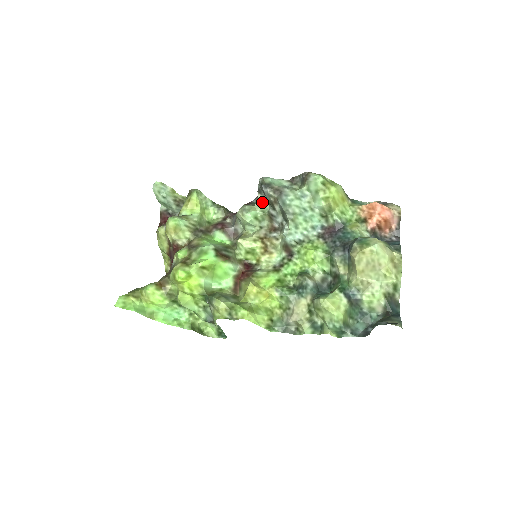
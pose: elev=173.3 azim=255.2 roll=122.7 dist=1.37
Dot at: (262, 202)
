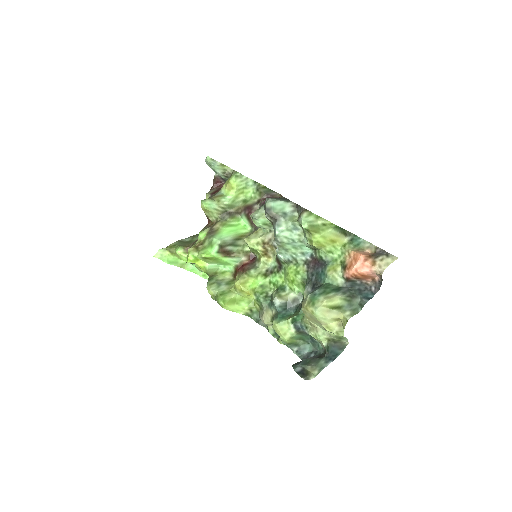
Dot at: occluded
